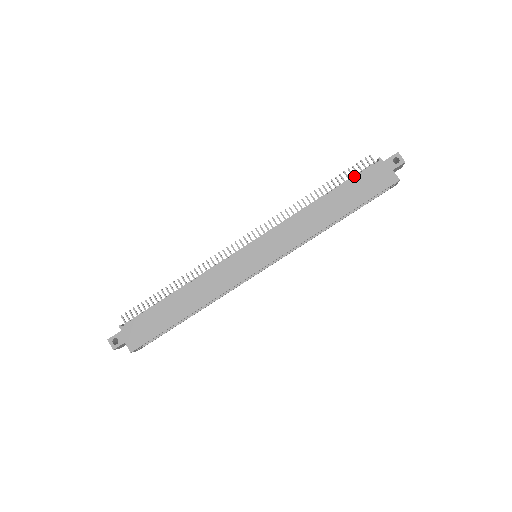
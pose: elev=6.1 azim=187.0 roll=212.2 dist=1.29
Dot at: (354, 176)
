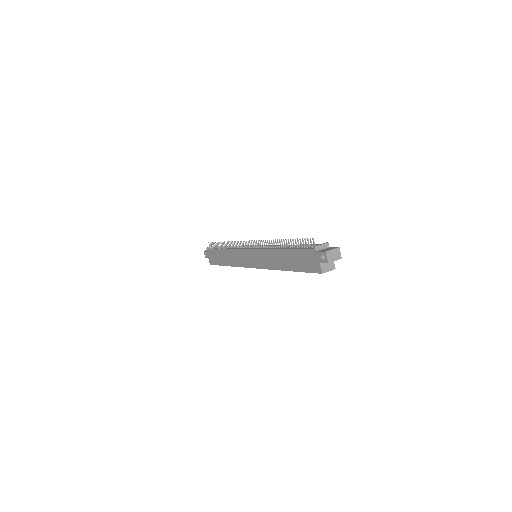
Dot at: (299, 248)
